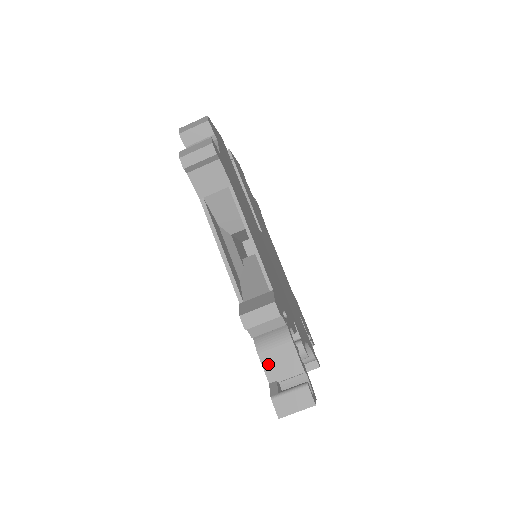
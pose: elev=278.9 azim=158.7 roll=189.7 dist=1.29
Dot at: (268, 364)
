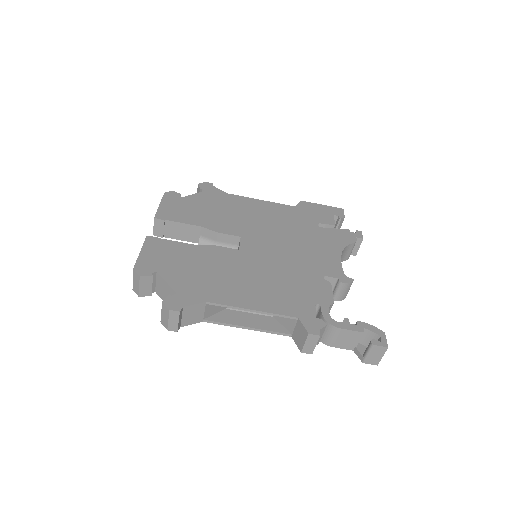
Dot at: (341, 346)
